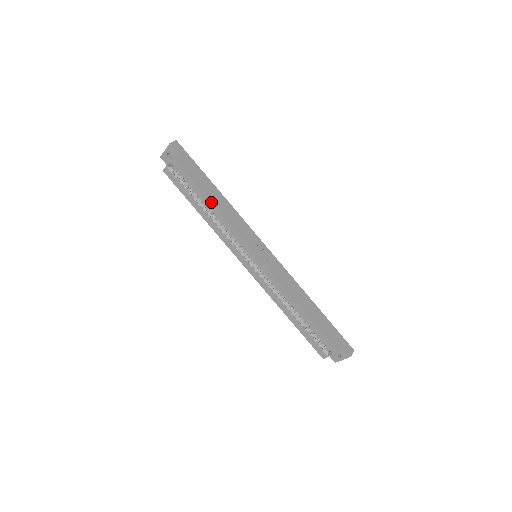
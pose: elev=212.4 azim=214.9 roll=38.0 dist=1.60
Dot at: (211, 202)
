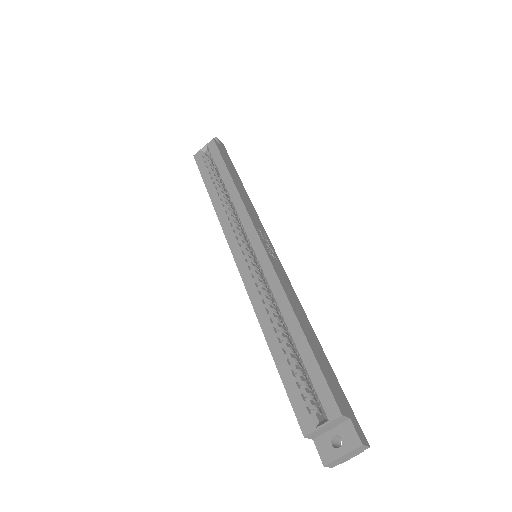
Dot at: (232, 178)
